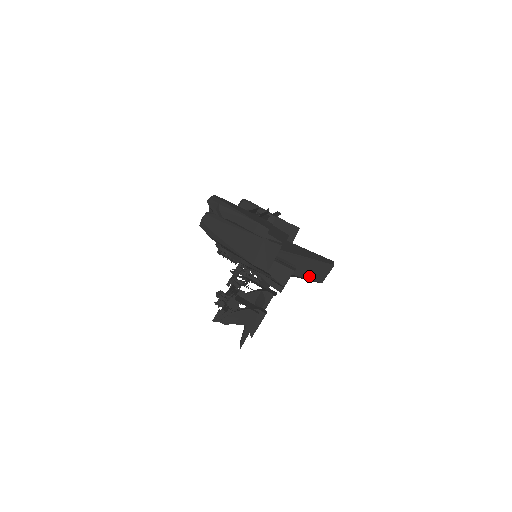
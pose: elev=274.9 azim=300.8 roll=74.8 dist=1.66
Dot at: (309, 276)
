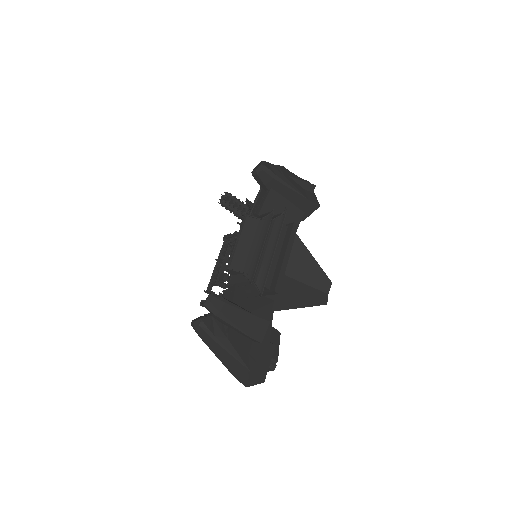
Dot at: occluded
